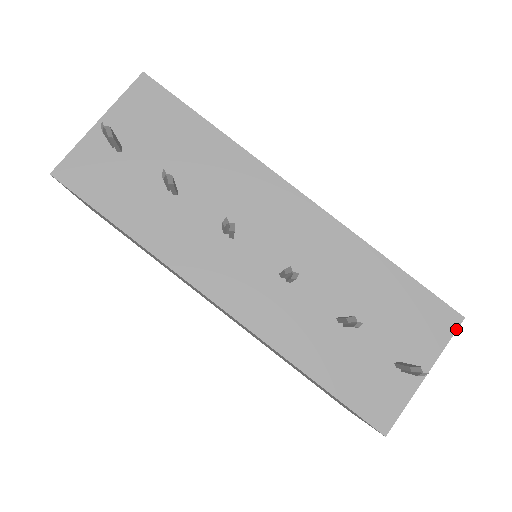
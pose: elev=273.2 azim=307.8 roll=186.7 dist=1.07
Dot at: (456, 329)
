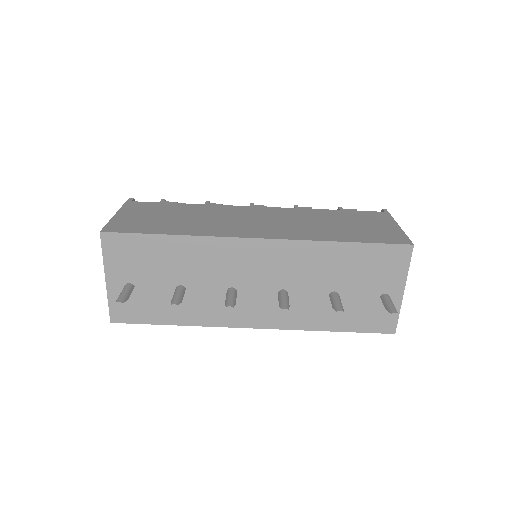
Dot at: (411, 255)
